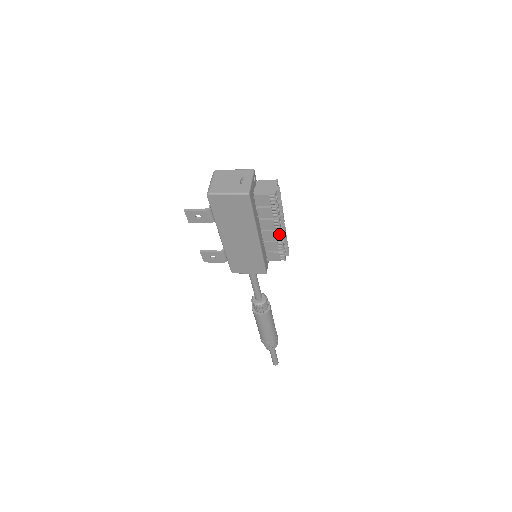
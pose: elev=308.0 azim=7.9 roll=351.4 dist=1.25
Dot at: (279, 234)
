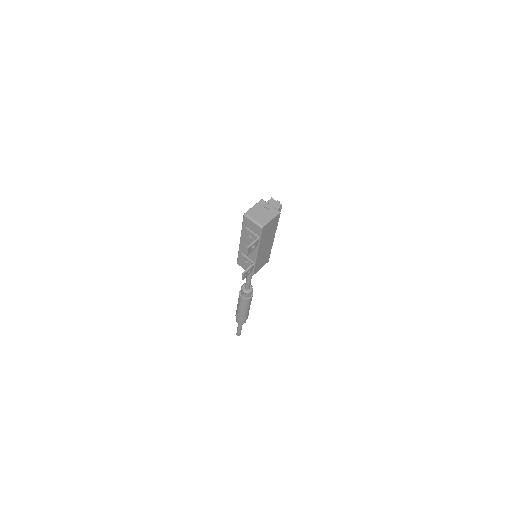
Dot at: occluded
